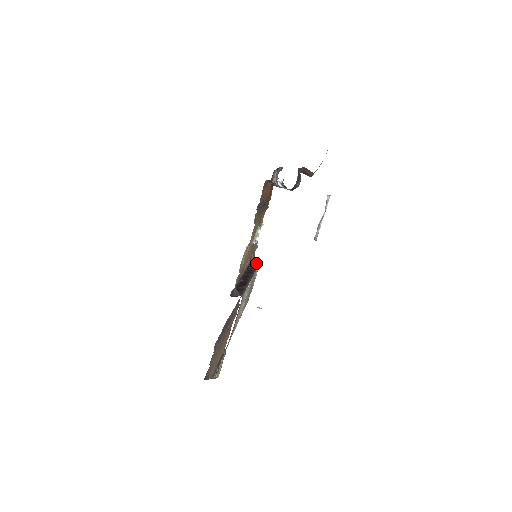
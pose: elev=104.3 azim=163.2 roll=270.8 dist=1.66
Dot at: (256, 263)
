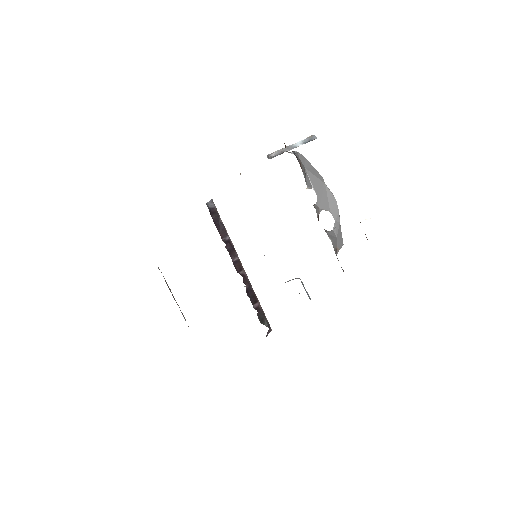
Dot at: (210, 201)
